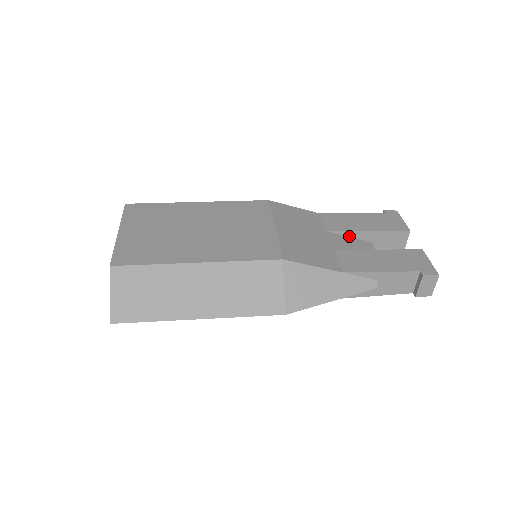
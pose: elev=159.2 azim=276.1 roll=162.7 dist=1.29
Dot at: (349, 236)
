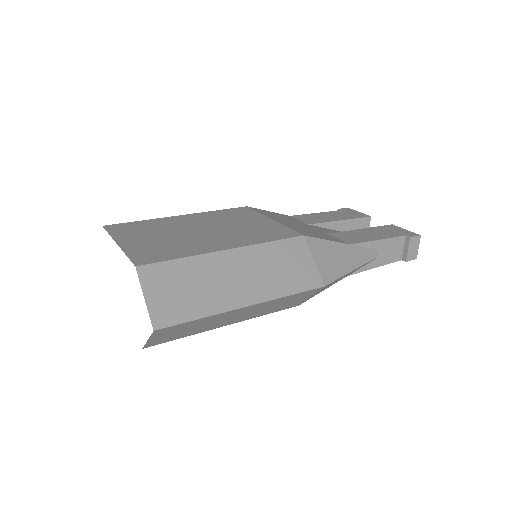
Dot at: (326, 228)
